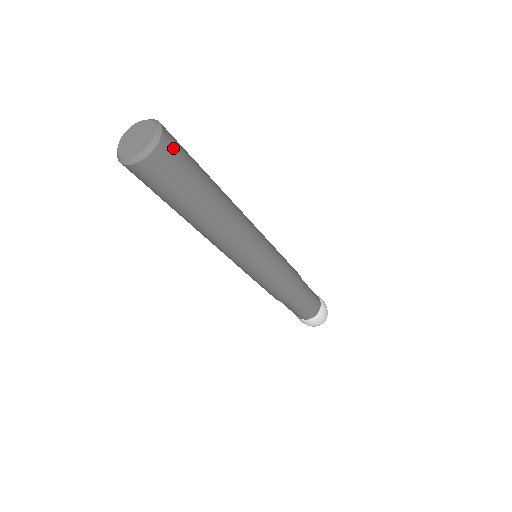
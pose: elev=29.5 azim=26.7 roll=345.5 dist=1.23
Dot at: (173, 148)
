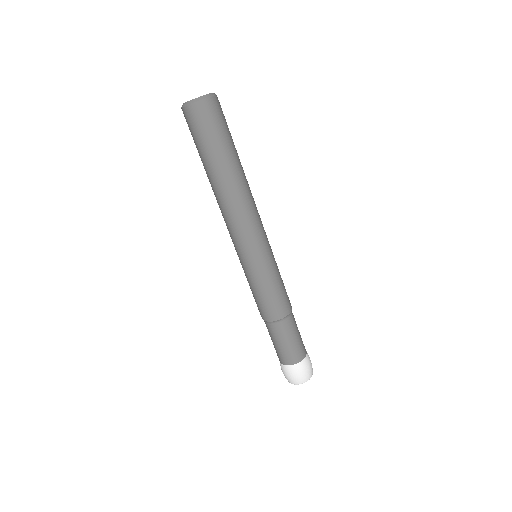
Dot at: (221, 108)
